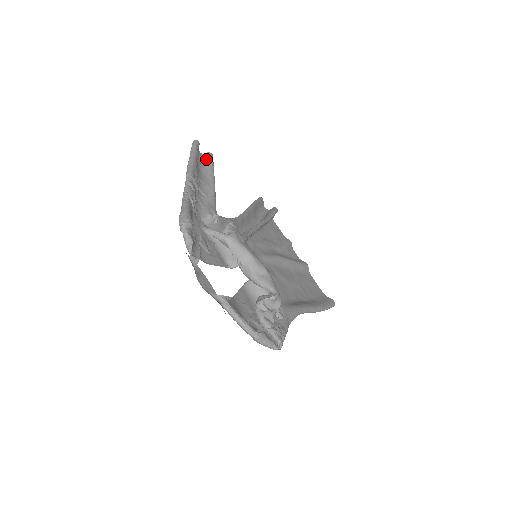
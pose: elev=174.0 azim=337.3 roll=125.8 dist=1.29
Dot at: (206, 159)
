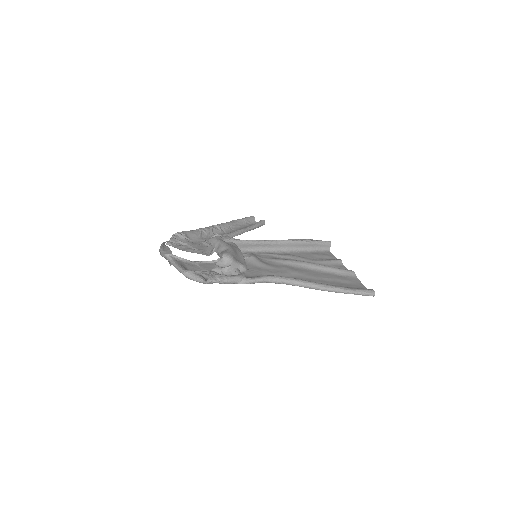
Dot at: occluded
